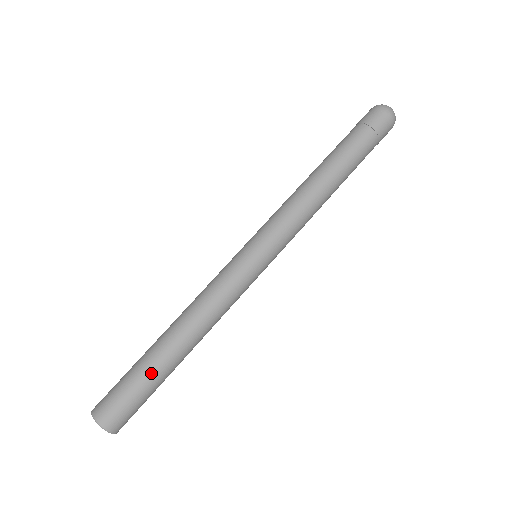
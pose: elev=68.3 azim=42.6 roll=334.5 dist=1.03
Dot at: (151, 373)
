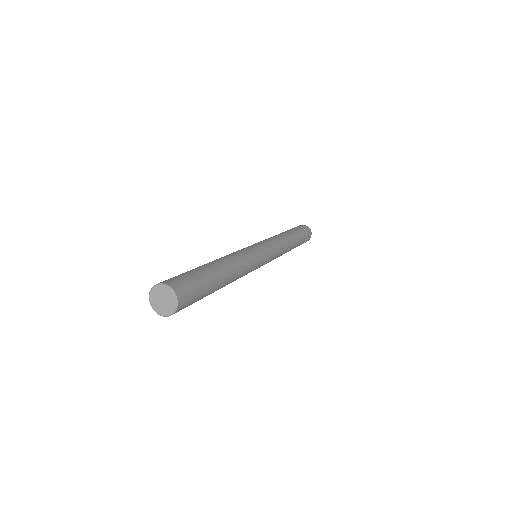
Dot at: (208, 275)
